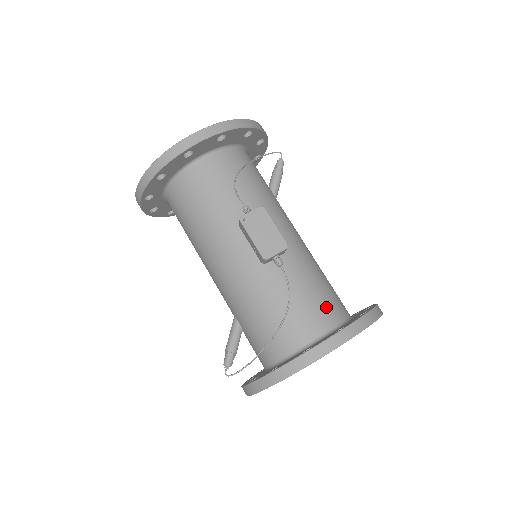
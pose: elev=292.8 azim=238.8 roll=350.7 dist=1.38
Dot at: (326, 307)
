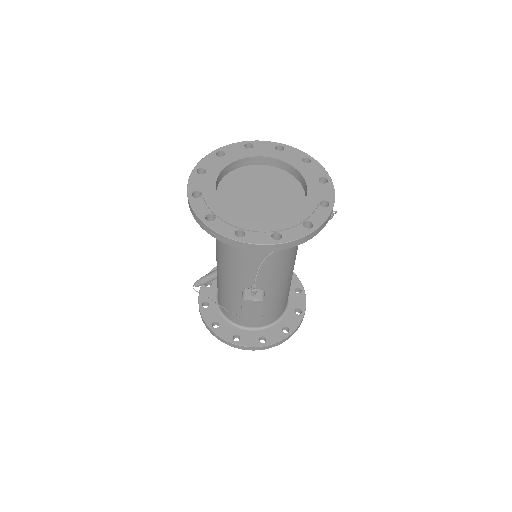
Dot at: (268, 318)
